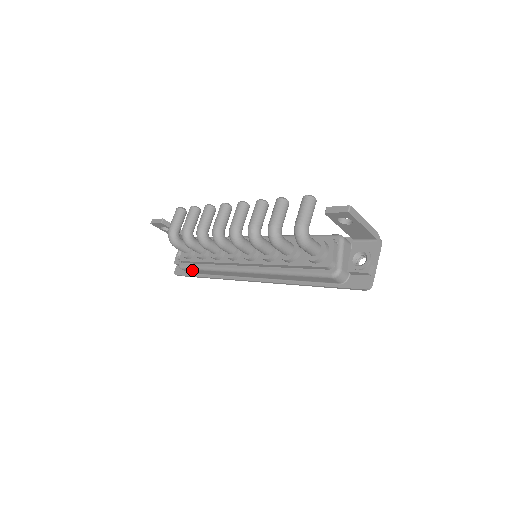
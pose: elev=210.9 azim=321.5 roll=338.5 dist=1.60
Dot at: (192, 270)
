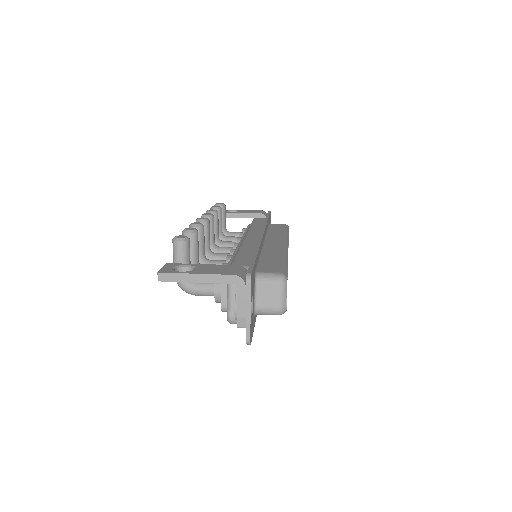
Dot at: occluded
